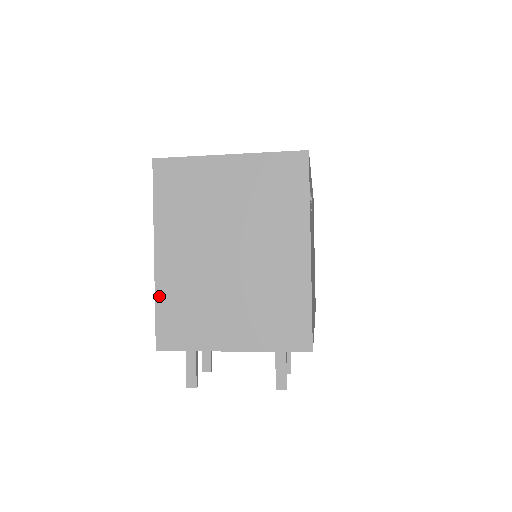
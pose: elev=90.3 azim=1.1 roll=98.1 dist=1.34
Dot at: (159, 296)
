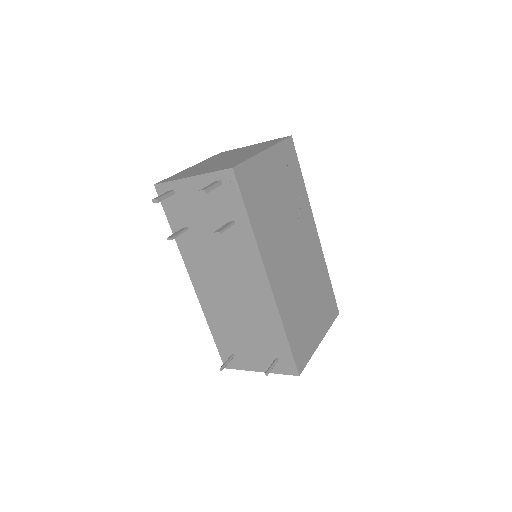
Dot at: occluded
